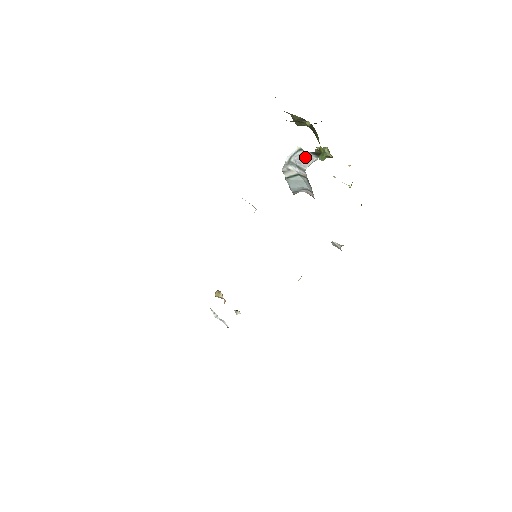
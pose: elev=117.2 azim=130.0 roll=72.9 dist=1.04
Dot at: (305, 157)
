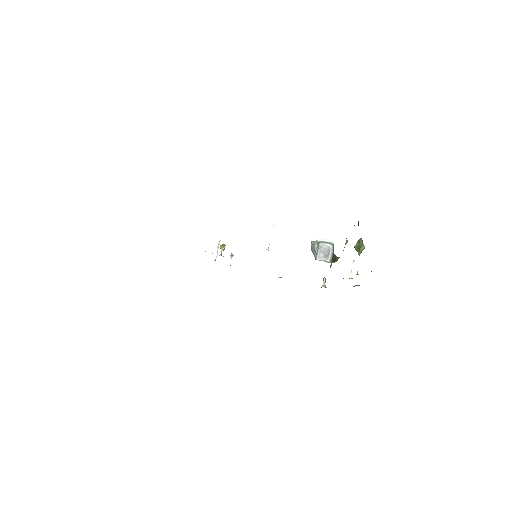
Dot at: (327, 252)
